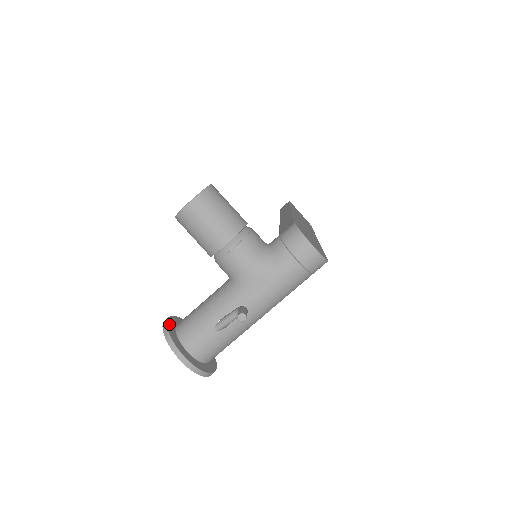
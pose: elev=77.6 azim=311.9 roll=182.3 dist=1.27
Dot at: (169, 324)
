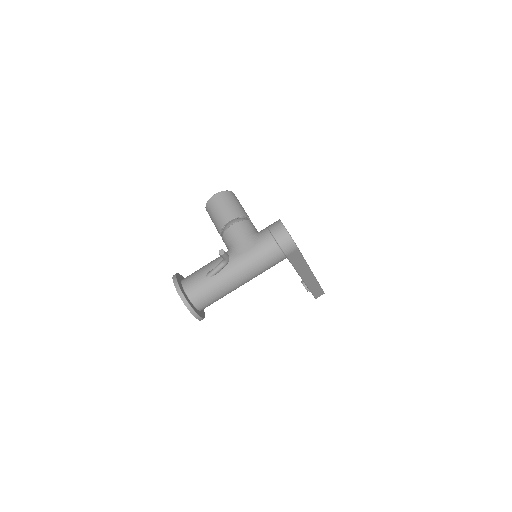
Dot at: (179, 275)
